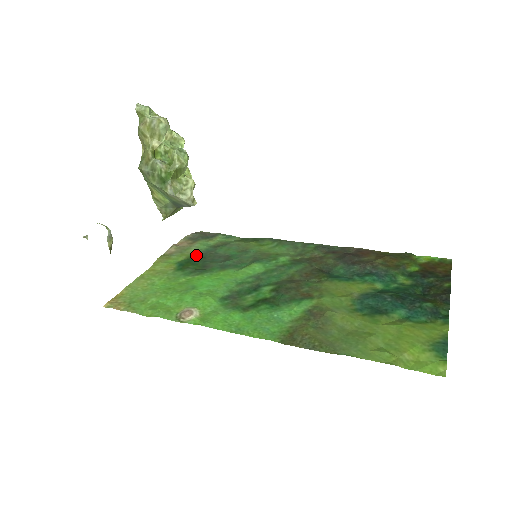
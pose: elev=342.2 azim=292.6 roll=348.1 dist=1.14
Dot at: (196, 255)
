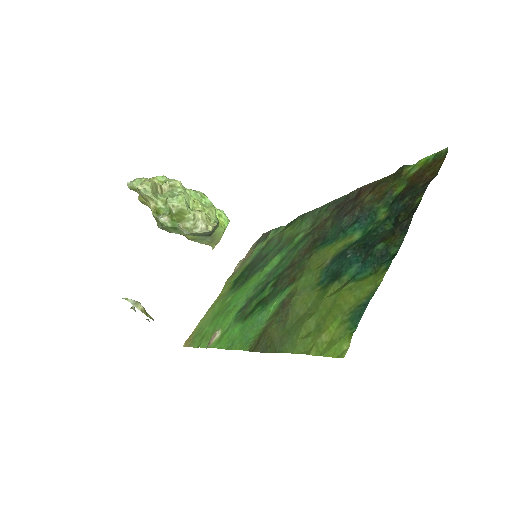
Dot at: (248, 265)
